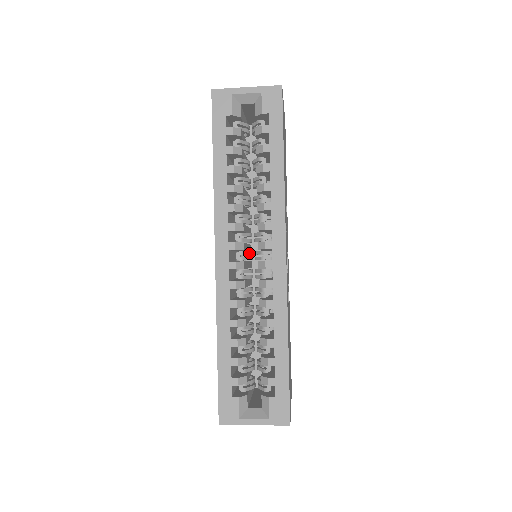
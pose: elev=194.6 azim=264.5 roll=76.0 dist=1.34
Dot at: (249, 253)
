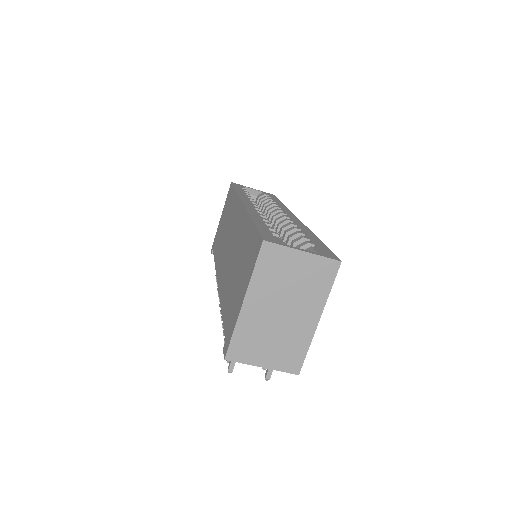
Dot at: occluded
